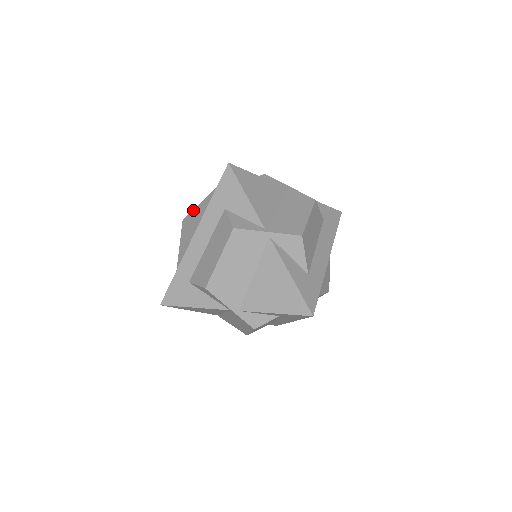
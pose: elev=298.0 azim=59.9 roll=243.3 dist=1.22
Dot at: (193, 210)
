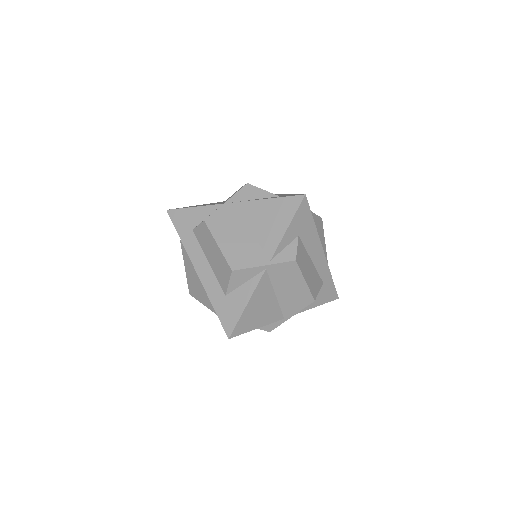
Dot at: (186, 276)
